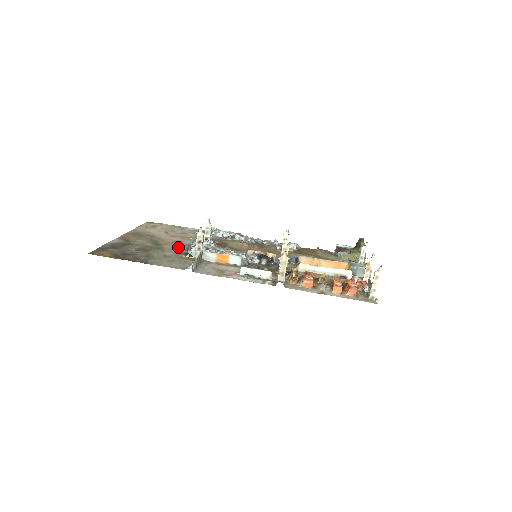
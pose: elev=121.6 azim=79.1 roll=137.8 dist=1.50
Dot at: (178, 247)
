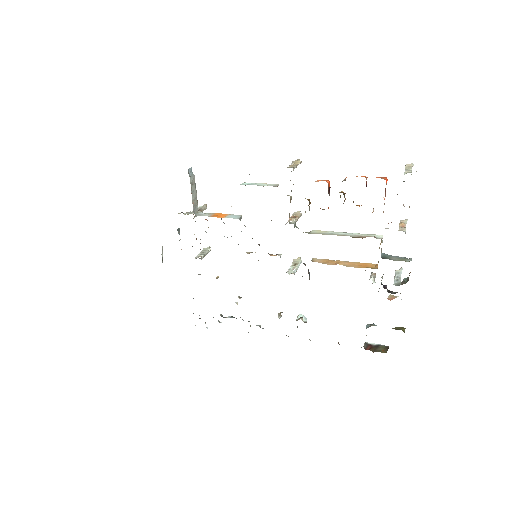
Dot at: occluded
